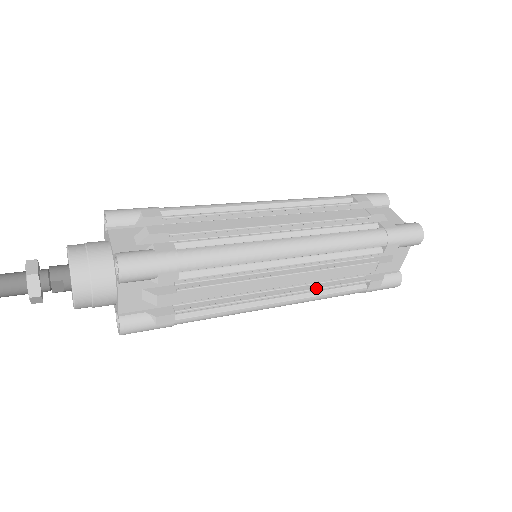
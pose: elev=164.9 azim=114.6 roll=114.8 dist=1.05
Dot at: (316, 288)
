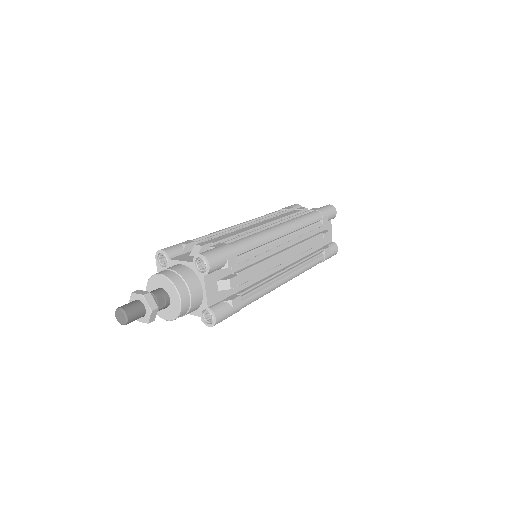
Dot at: (301, 260)
